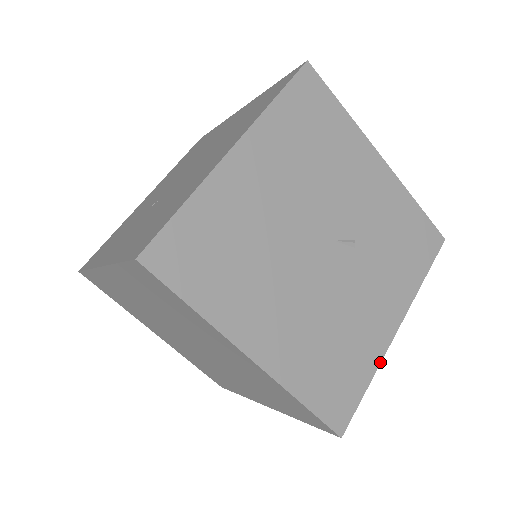
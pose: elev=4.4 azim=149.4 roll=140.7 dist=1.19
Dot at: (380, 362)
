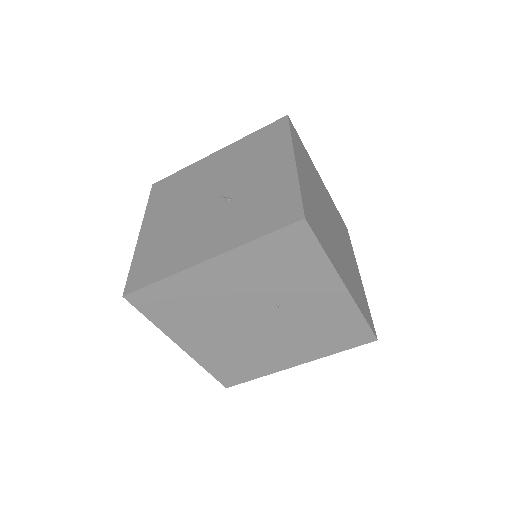
Dot at: (177, 272)
